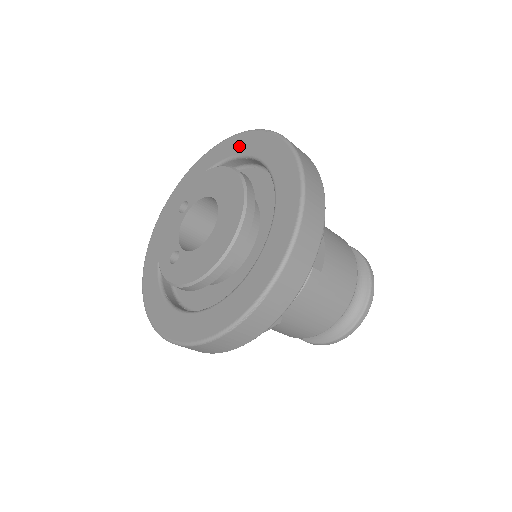
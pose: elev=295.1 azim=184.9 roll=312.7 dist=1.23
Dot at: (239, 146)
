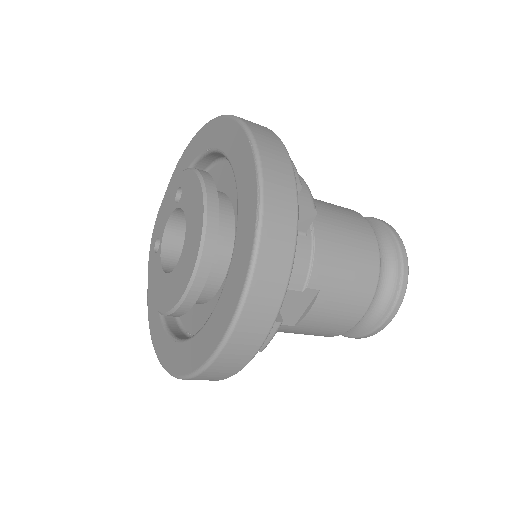
Dot at: (242, 171)
